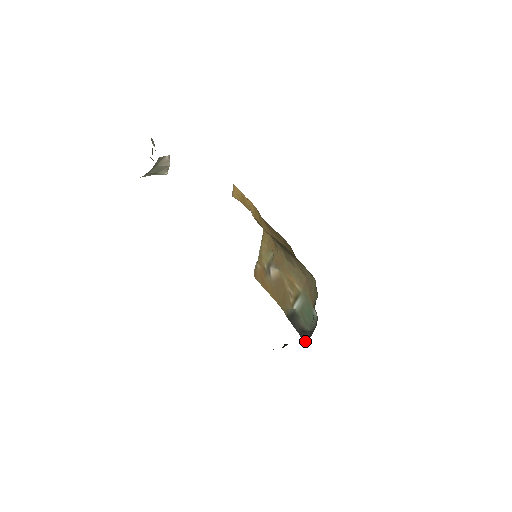
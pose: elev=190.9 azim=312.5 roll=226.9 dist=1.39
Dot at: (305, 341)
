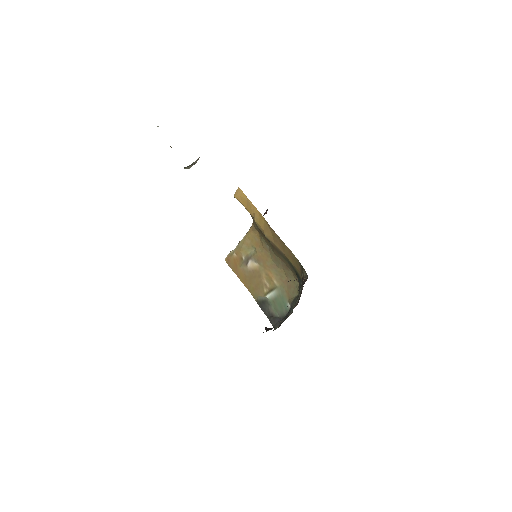
Dot at: (274, 325)
